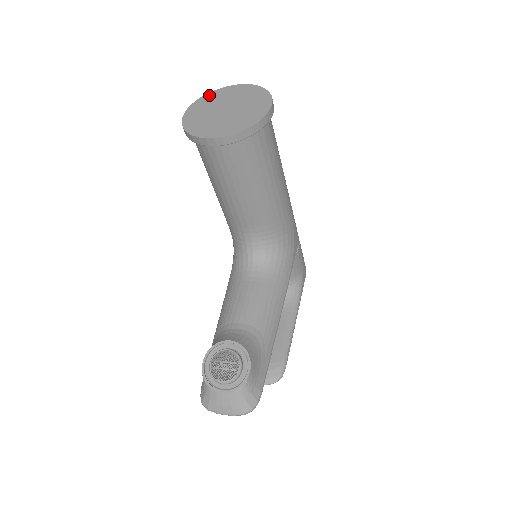
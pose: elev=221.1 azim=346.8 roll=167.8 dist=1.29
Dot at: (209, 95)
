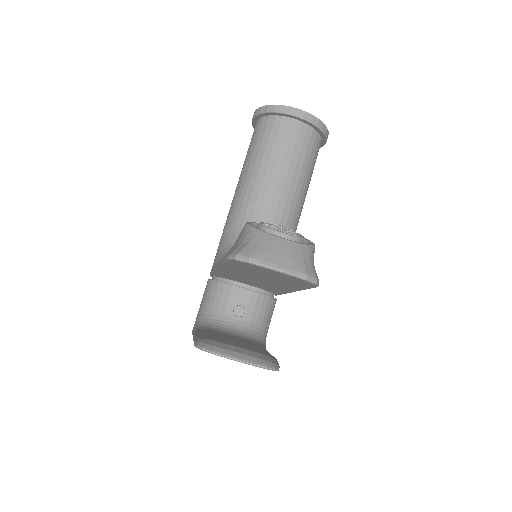
Dot at: occluded
